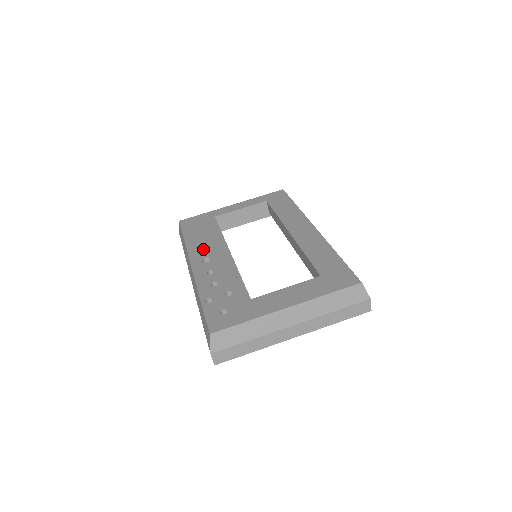
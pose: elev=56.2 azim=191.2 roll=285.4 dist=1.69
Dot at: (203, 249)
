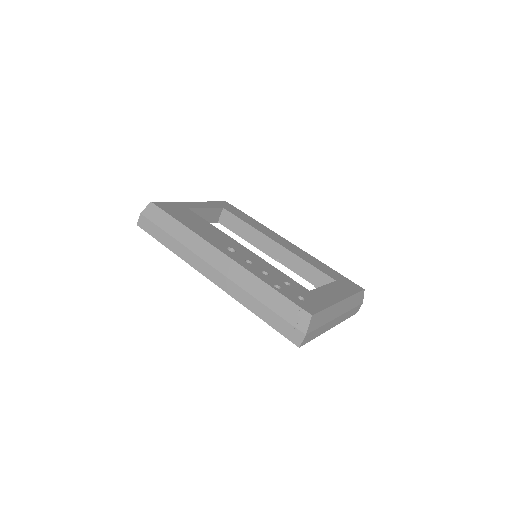
Dot at: (215, 238)
